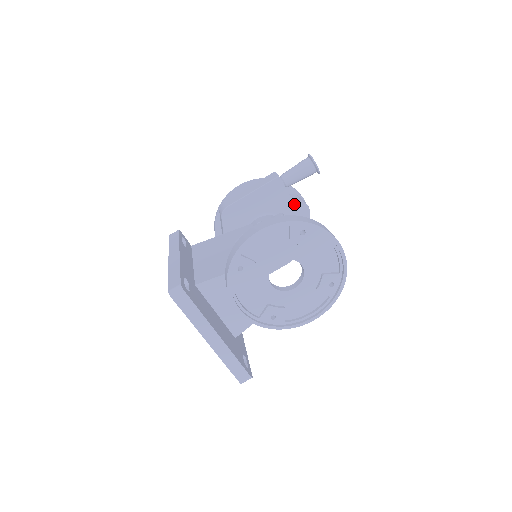
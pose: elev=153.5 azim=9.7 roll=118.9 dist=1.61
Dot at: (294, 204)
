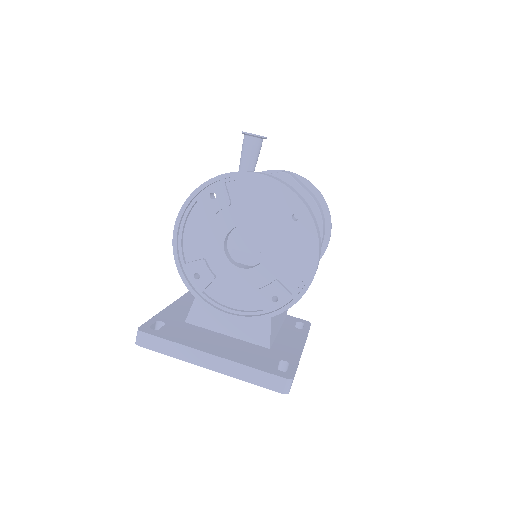
Dot at: occluded
